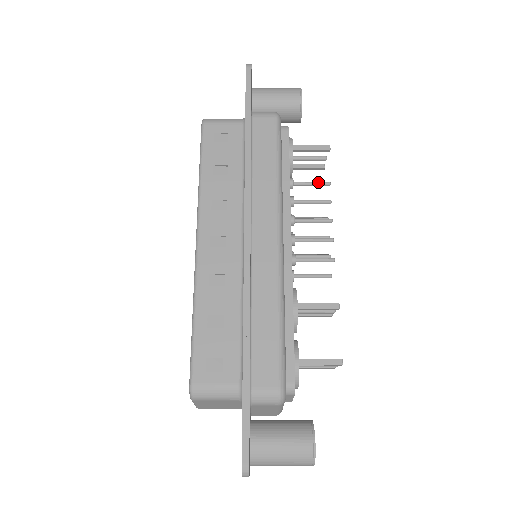
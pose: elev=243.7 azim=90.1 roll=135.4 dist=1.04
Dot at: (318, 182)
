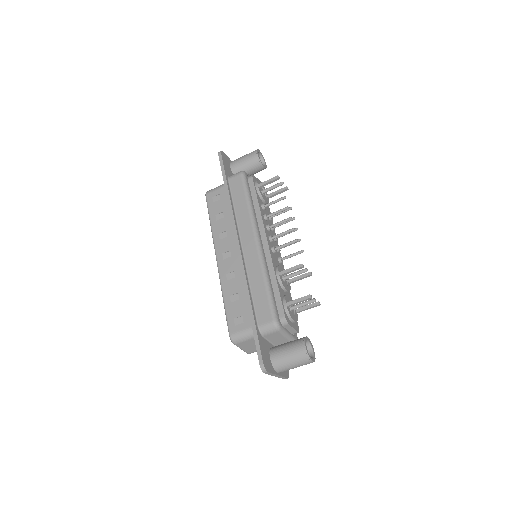
Dot at: (278, 199)
